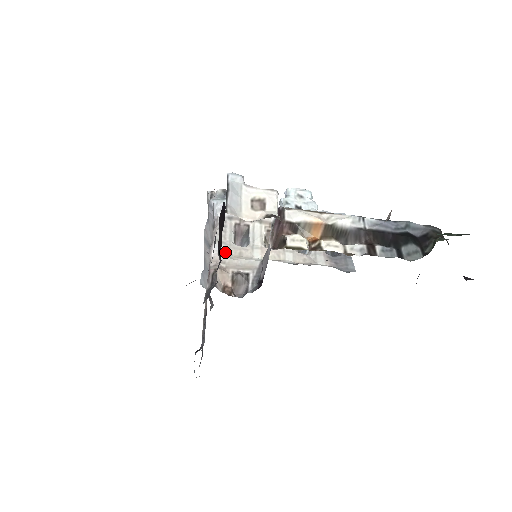
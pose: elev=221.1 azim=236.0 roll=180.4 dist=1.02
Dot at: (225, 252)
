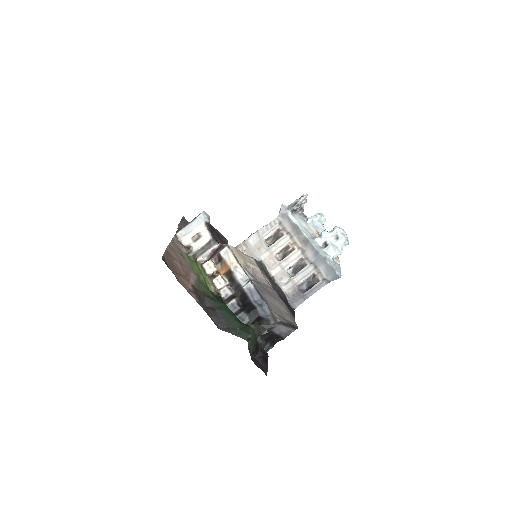
Dot at: (254, 242)
